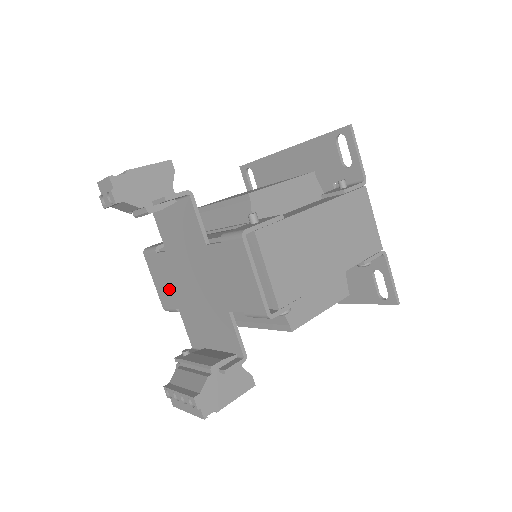
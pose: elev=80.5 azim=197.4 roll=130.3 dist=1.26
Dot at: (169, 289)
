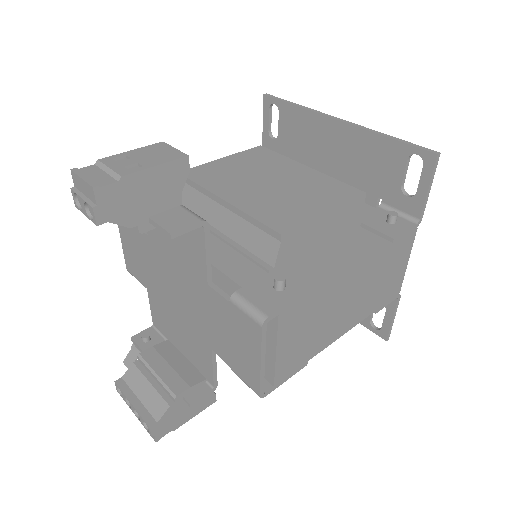
Dot at: (140, 265)
